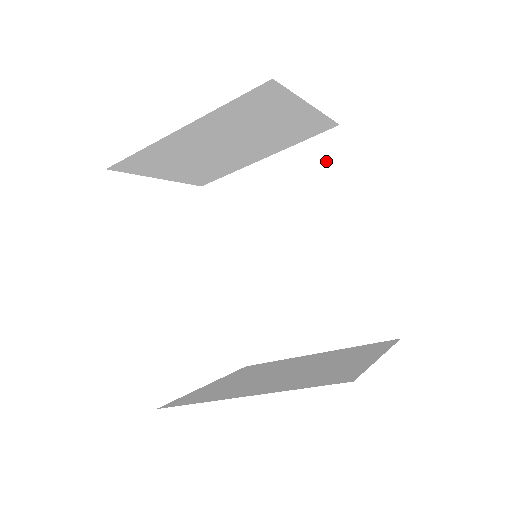
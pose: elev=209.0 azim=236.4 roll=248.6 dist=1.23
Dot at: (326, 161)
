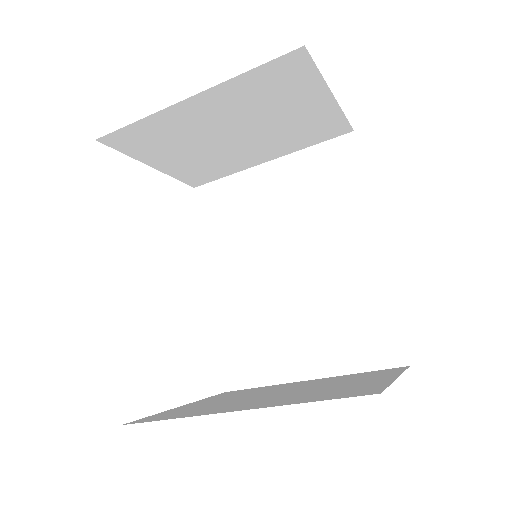
Dot at: (336, 167)
